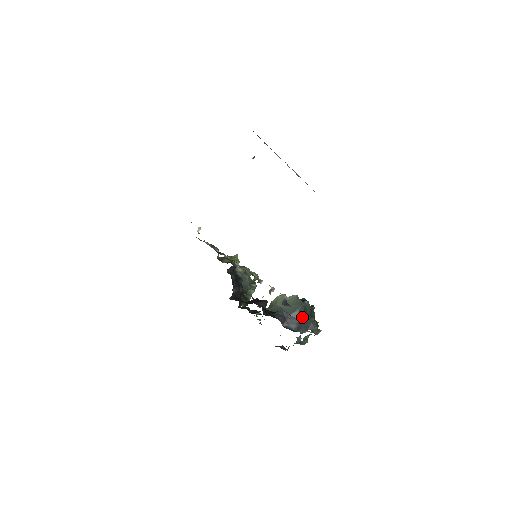
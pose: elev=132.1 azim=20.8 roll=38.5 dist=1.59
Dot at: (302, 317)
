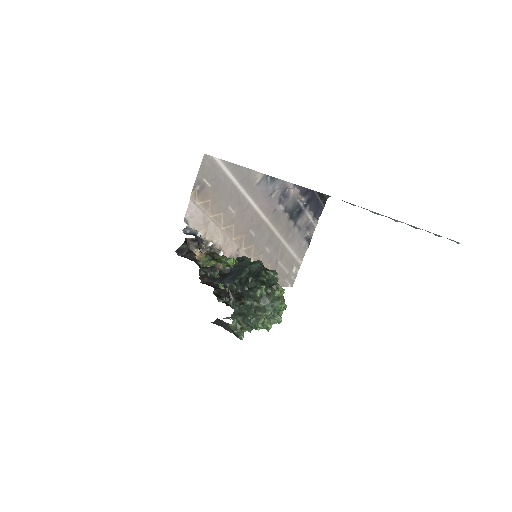
Dot at: (235, 269)
